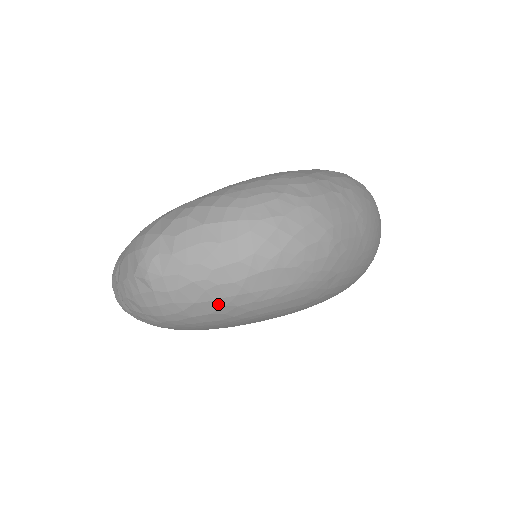
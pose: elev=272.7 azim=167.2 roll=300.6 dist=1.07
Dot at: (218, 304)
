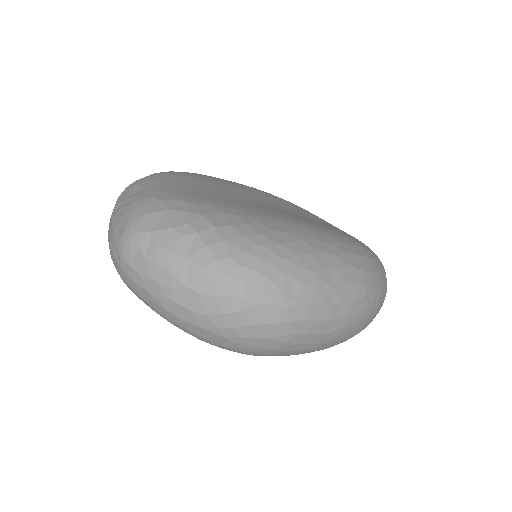
Dot at: (160, 314)
